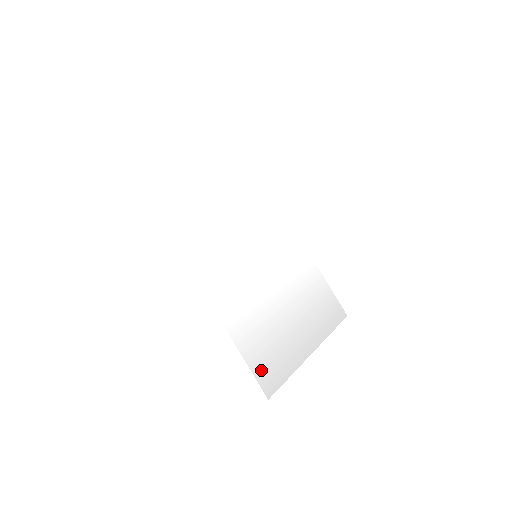
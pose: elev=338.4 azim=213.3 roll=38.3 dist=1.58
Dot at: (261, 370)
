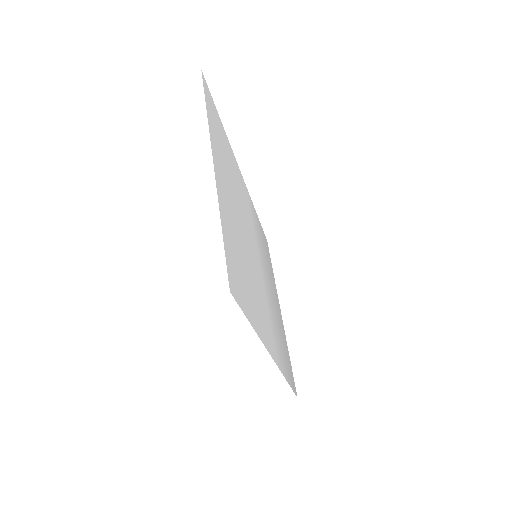
Dot at: (291, 379)
